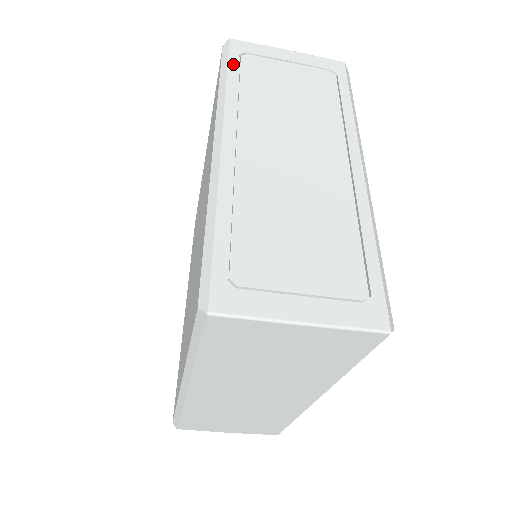
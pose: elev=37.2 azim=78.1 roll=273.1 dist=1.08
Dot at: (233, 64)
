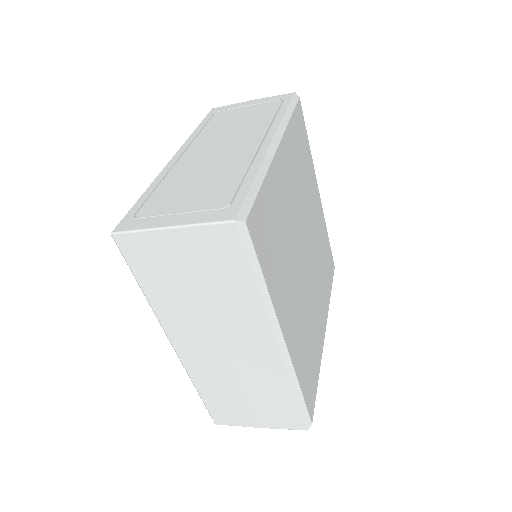
Dot at: (206, 119)
